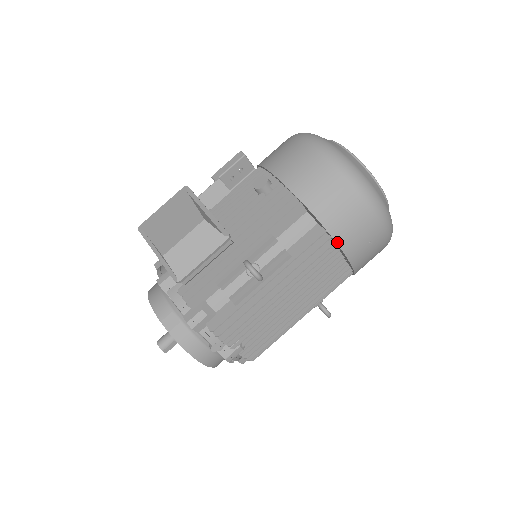
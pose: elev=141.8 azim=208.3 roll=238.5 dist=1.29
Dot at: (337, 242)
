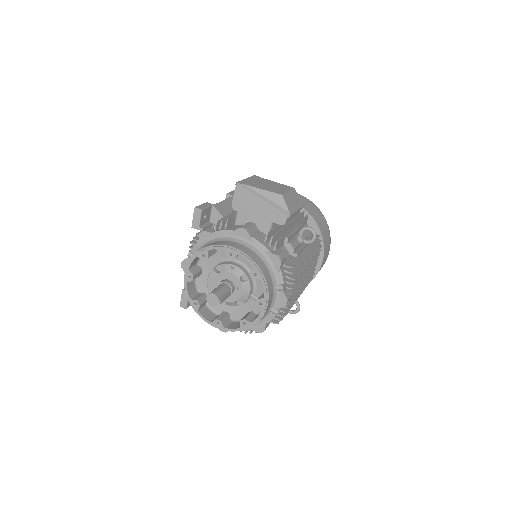
Dot at: (324, 245)
